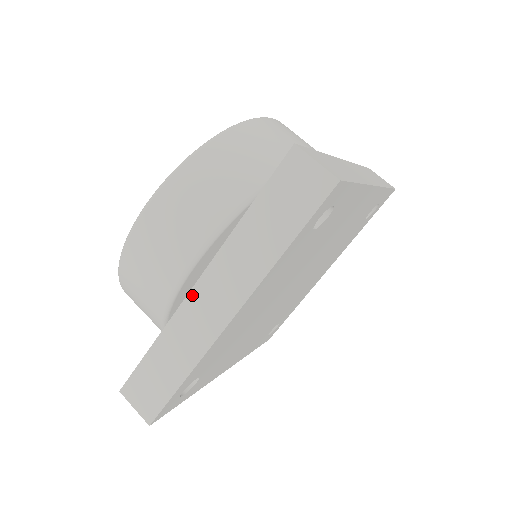
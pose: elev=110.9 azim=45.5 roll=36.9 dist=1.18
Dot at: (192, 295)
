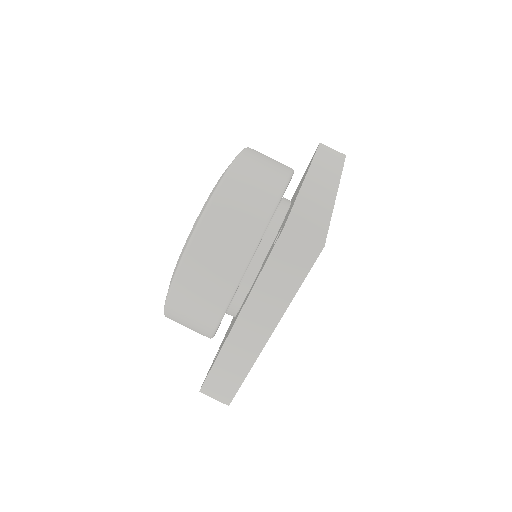
Dot at: (235, 329)
